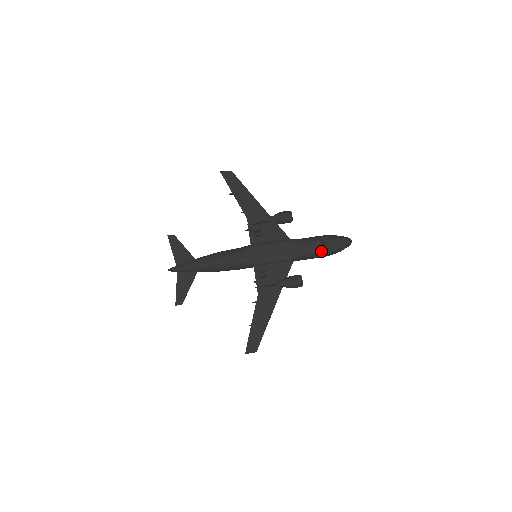
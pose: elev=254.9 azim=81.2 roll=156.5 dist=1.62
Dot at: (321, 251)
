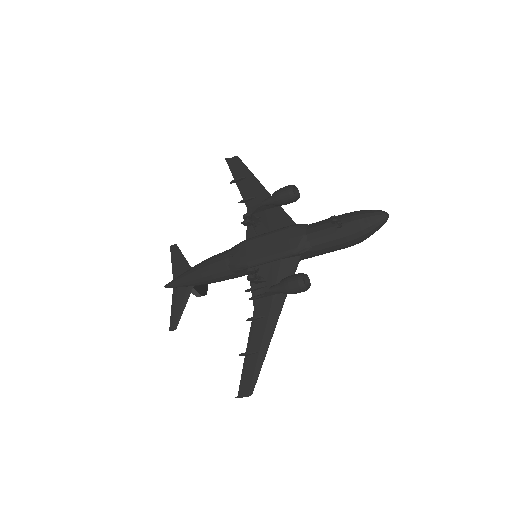
Dot at: (338, 235)
